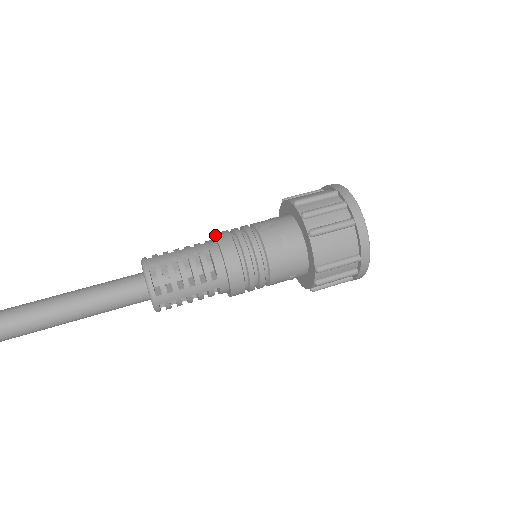
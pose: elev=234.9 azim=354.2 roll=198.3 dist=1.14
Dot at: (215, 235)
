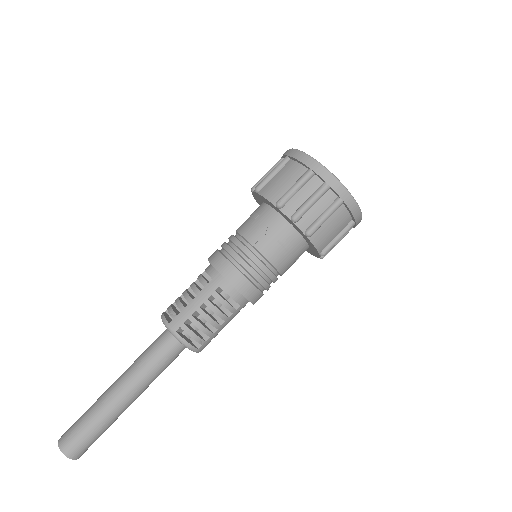
Dot at: (217, 270)
